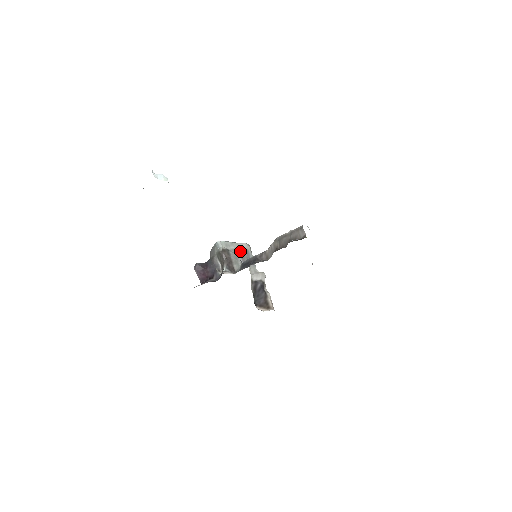
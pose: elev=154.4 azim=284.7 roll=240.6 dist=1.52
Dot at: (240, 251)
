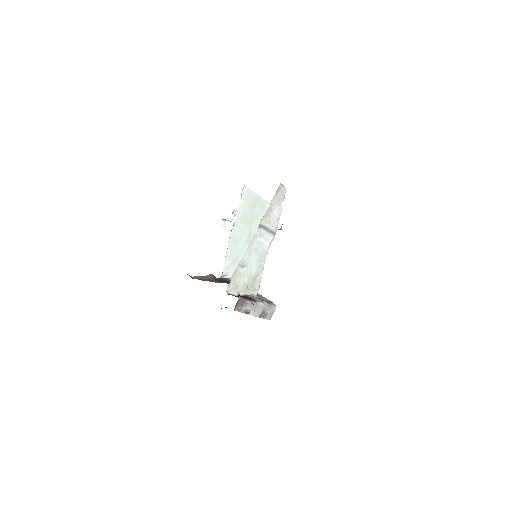
Dot at: (262, 299)
